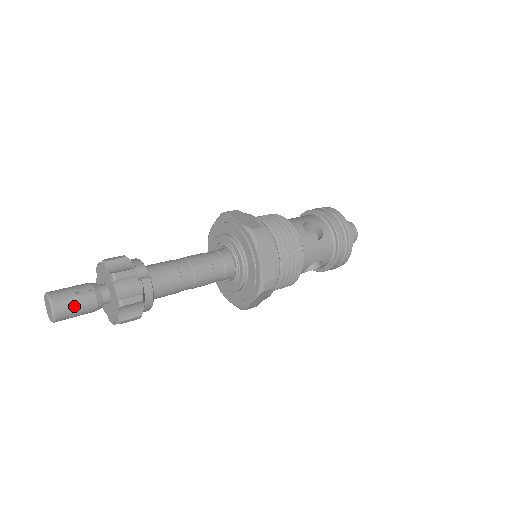
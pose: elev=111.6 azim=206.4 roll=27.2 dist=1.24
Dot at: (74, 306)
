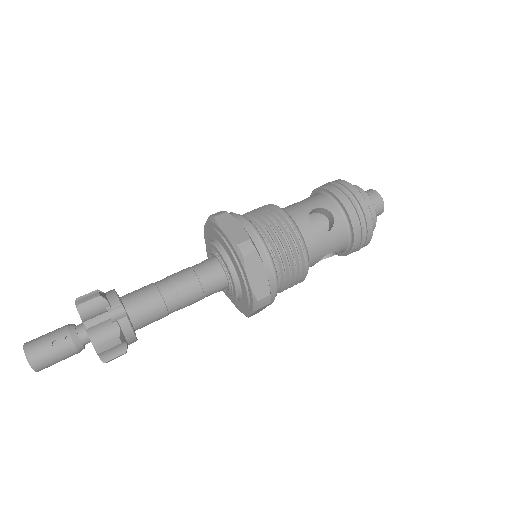
Dot at: (52, 357)
